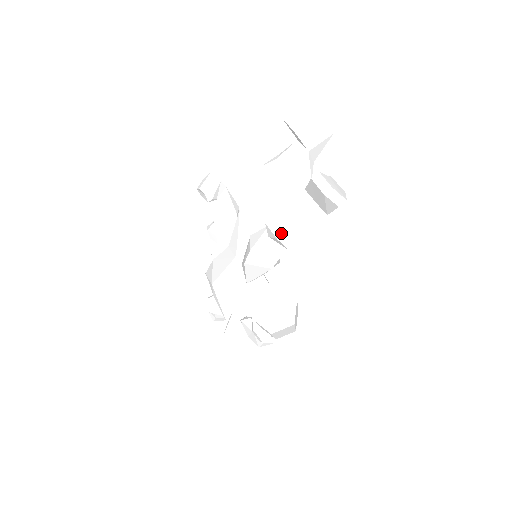
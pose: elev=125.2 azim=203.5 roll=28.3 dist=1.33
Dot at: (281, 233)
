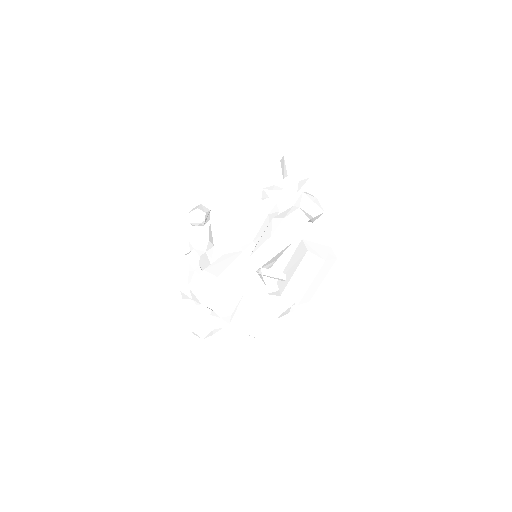
Dot at: (314, 200)
